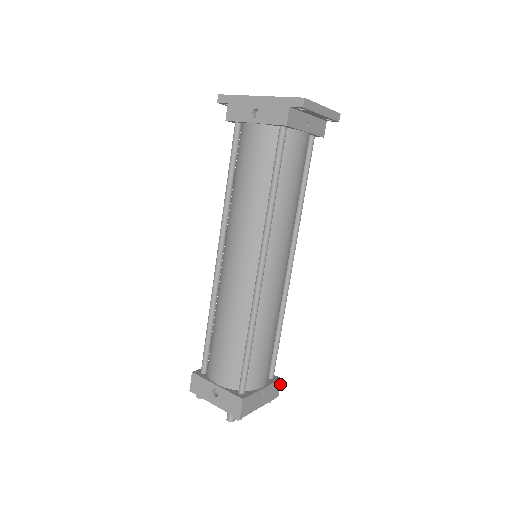
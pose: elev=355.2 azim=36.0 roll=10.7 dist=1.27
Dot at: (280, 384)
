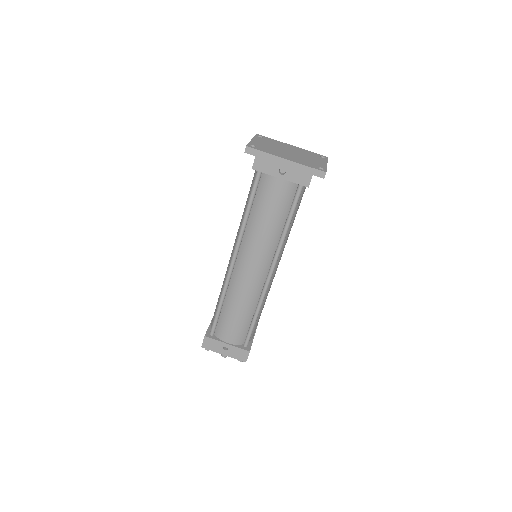
Dot at: occluded
